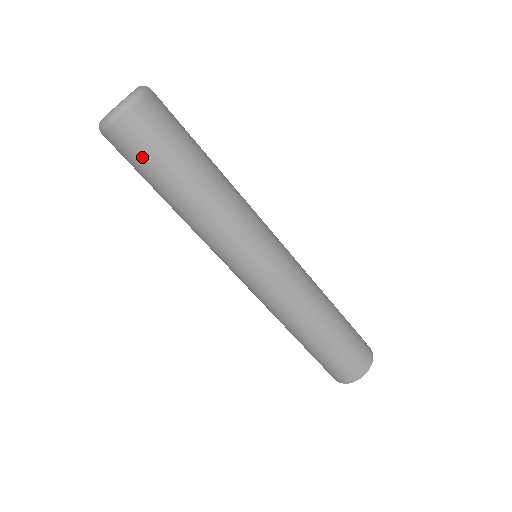
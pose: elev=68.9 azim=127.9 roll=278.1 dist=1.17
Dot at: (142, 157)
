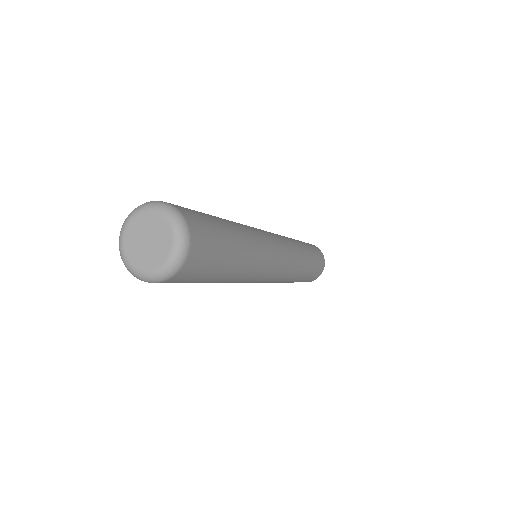
Dot at: (198, 277)
